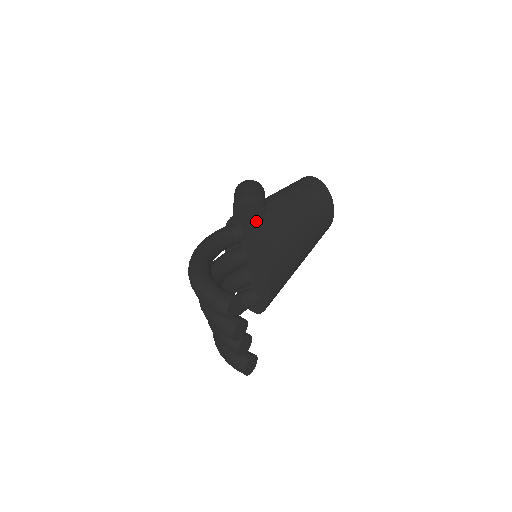
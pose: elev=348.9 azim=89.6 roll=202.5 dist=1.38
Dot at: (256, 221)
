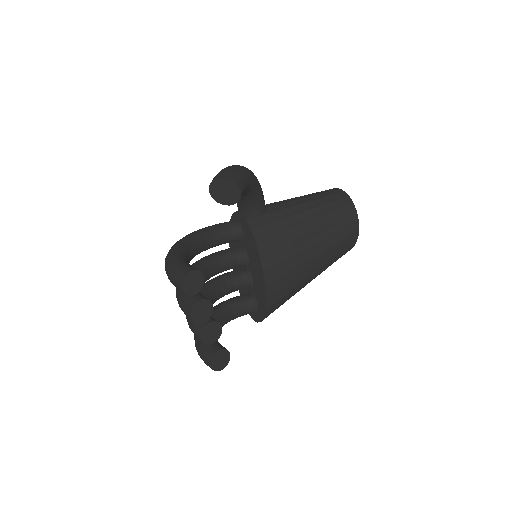
Dot at: (233, 200)
